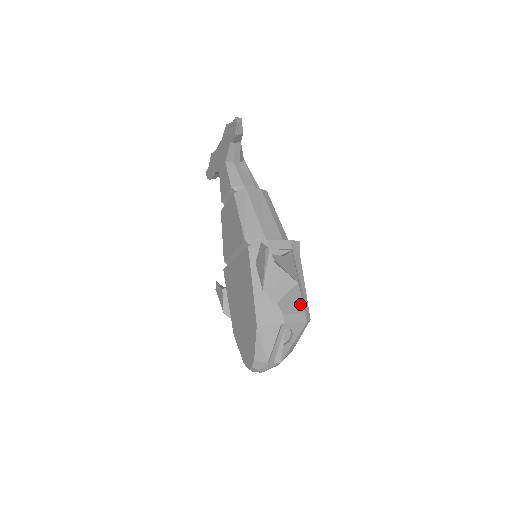
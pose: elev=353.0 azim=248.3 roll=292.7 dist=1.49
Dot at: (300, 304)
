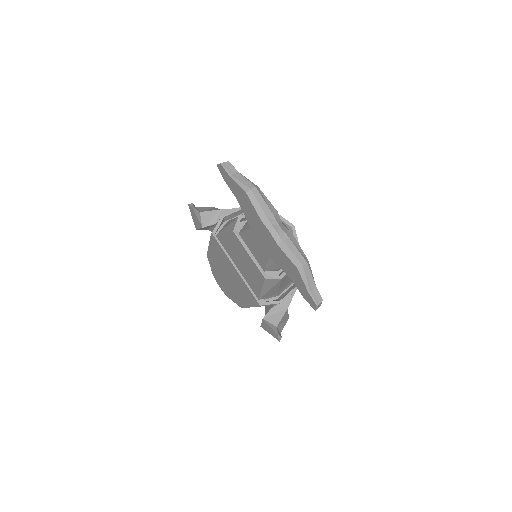
Dot at: occluded
